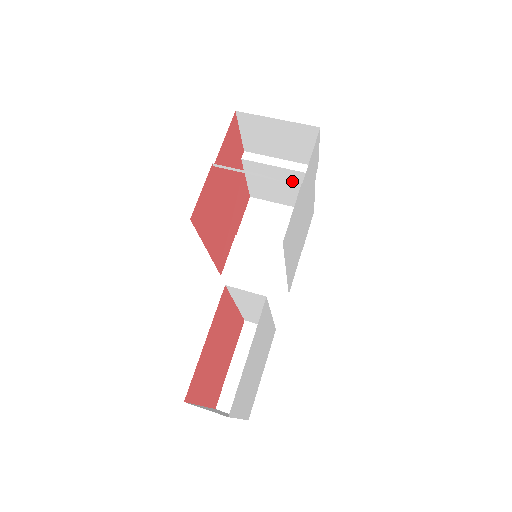
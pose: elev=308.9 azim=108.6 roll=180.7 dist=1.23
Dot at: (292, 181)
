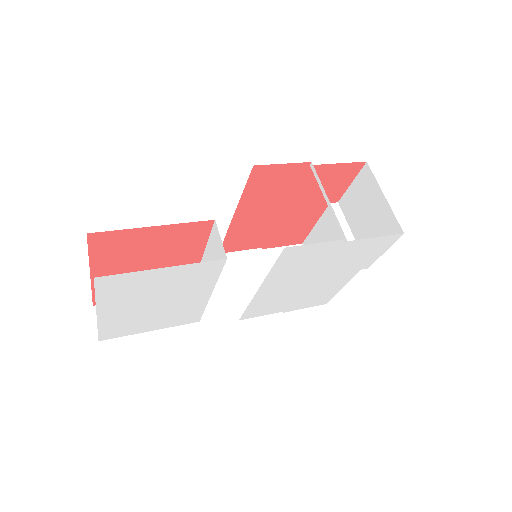
Dot at: occluded
